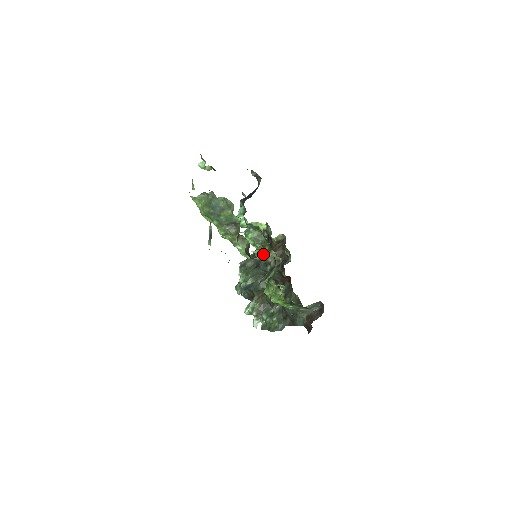
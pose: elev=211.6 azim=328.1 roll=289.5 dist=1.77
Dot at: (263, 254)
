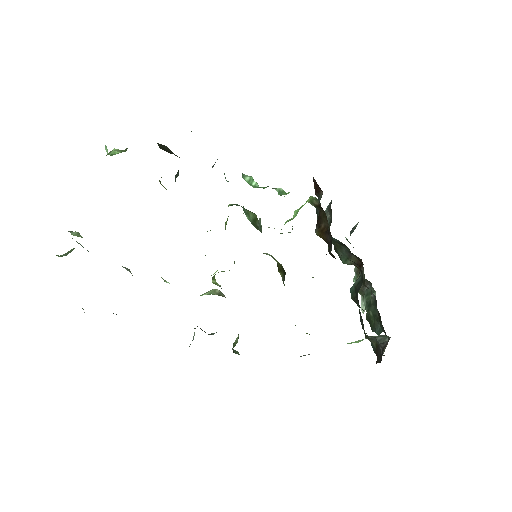
Dot at: occluded
